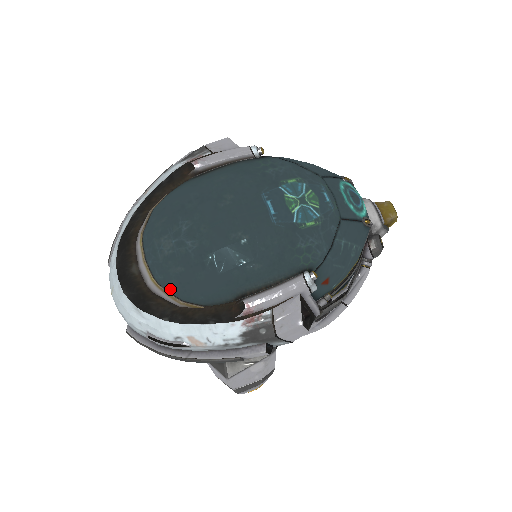
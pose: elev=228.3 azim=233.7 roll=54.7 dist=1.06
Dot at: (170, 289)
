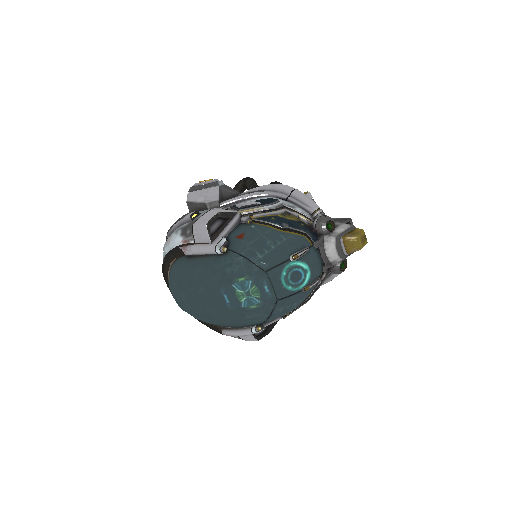
Dot at: occluded
